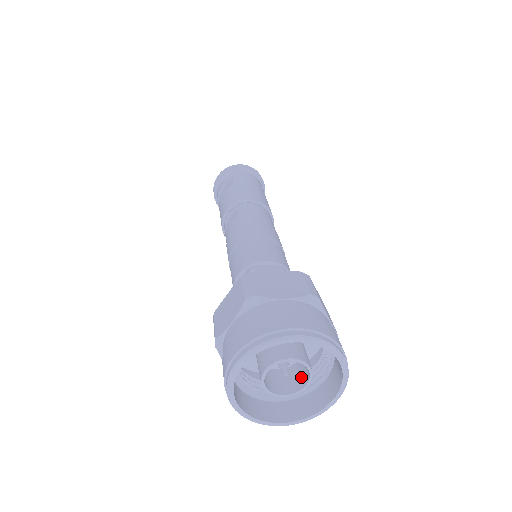
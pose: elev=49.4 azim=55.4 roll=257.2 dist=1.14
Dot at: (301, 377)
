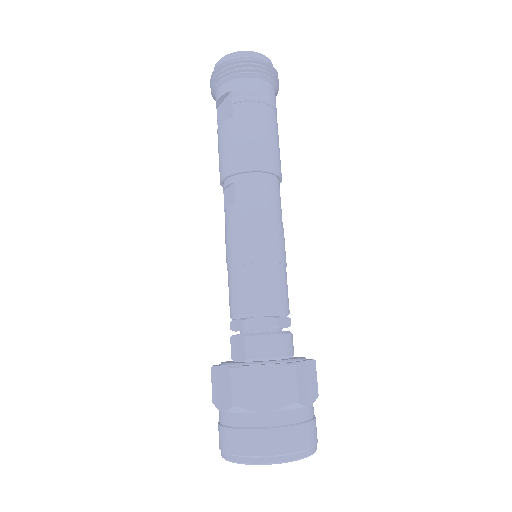
Dot at: occluded
